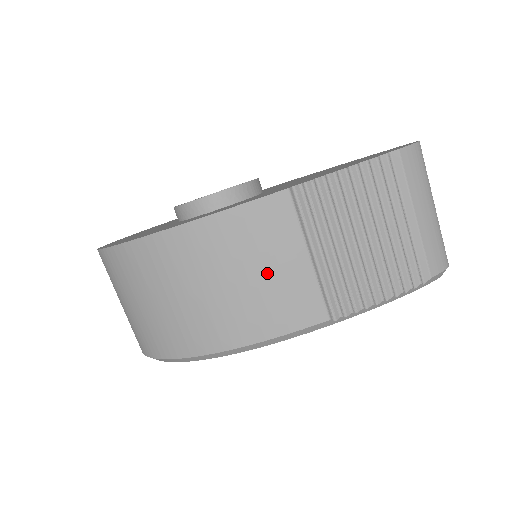
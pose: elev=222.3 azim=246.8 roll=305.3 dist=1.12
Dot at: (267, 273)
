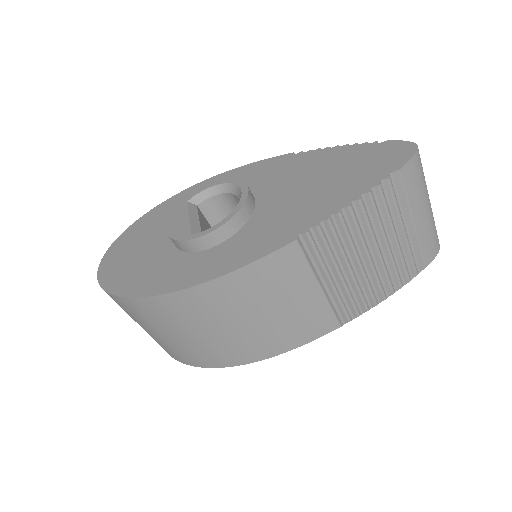
Dot at: (282, 308)
